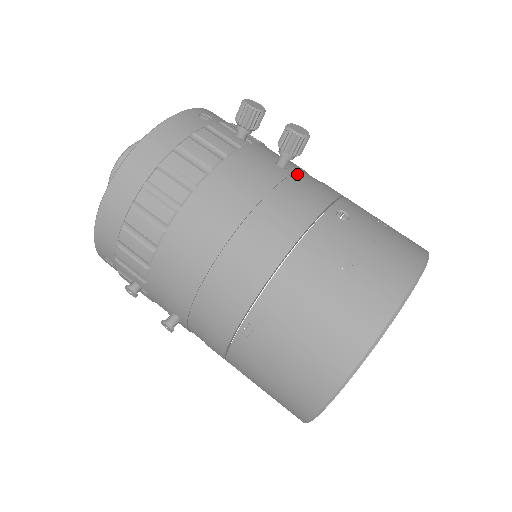
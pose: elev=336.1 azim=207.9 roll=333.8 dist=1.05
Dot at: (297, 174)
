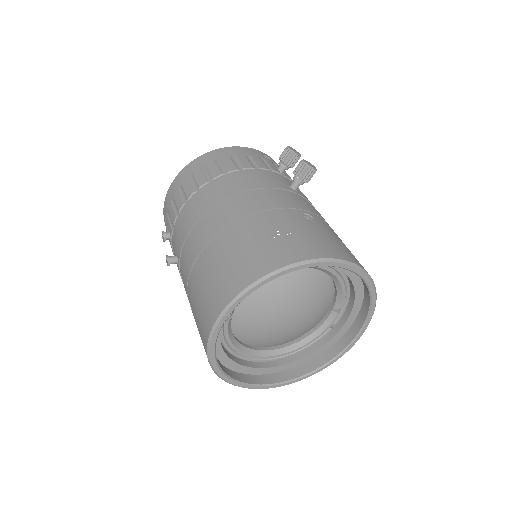
Dot at: (300, 196)
